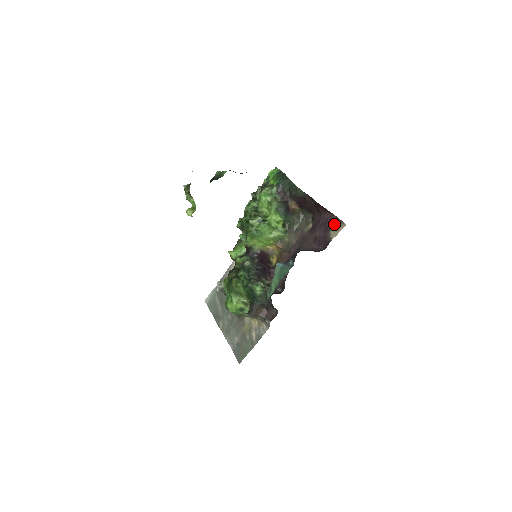
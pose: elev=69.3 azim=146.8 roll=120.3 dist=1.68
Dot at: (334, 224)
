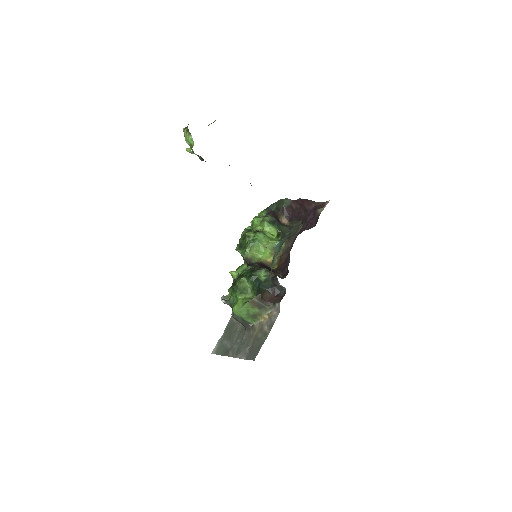
Dot at: (320, 207)
